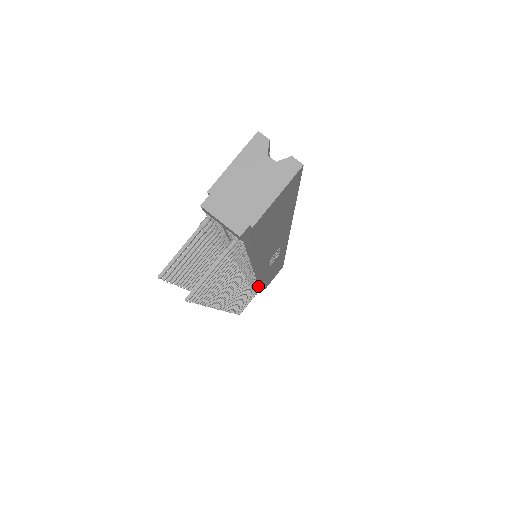
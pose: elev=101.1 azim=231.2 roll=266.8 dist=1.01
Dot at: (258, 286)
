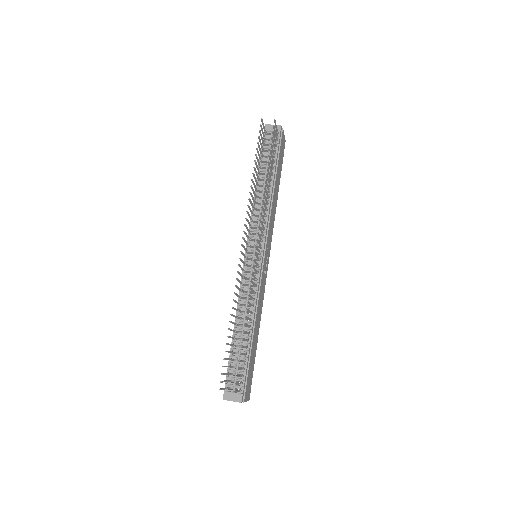
Dot at: (252, 323)
